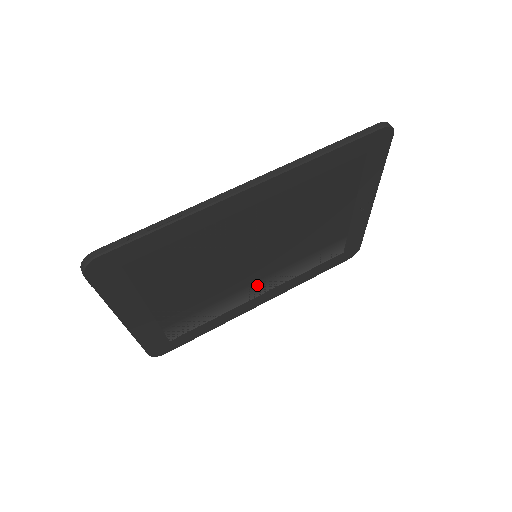
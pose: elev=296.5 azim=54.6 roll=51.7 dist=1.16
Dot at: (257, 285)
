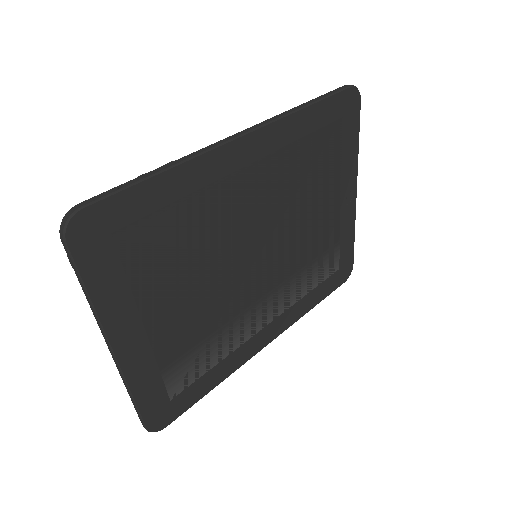
Dot at: (261, 307)
